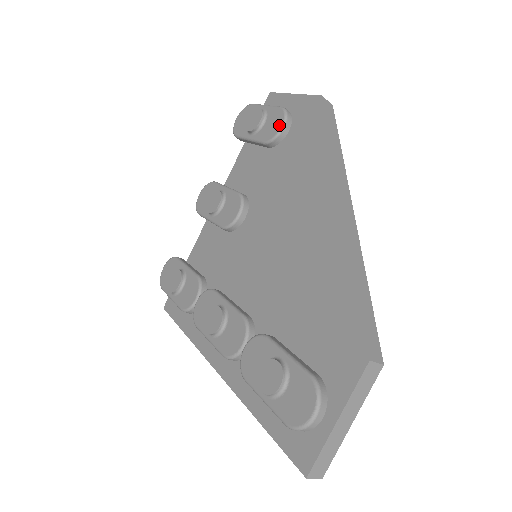
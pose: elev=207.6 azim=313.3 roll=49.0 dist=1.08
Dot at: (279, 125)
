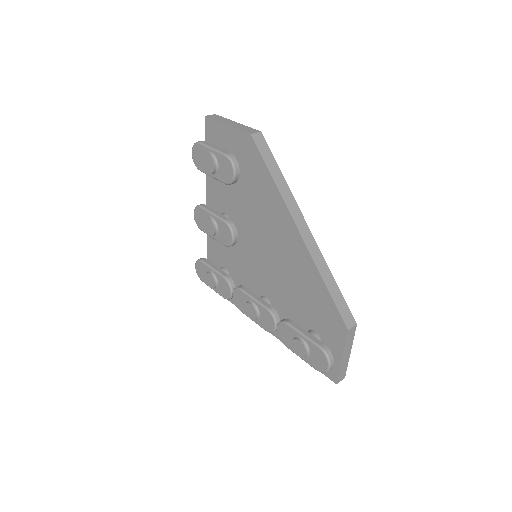
Dot at: (231, 172)
